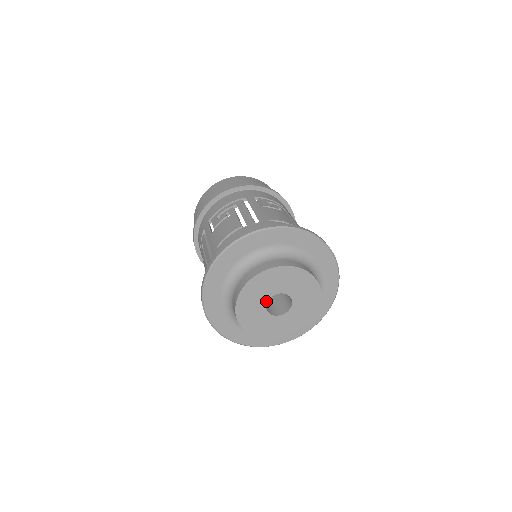
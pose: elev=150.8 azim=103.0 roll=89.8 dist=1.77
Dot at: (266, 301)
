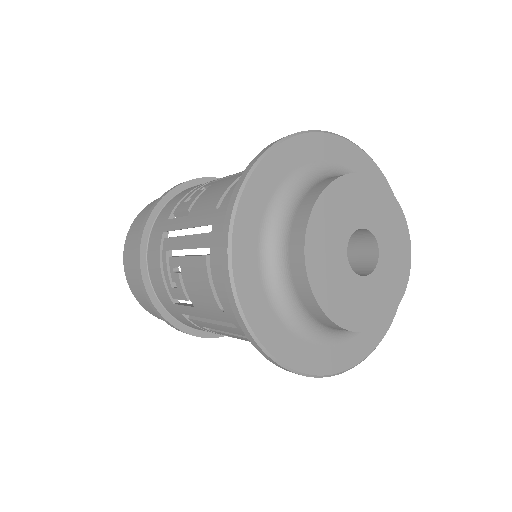
Dot at: (345, 244)
